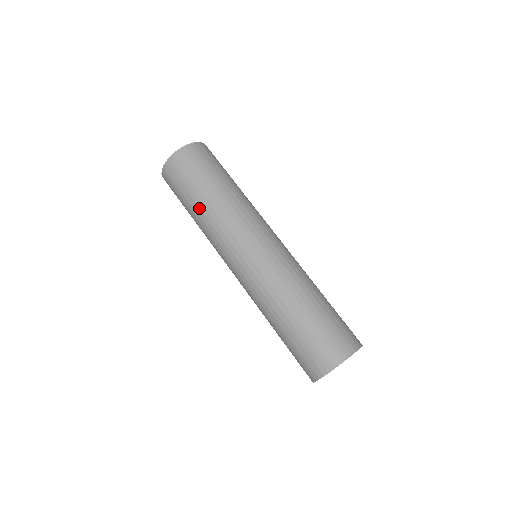
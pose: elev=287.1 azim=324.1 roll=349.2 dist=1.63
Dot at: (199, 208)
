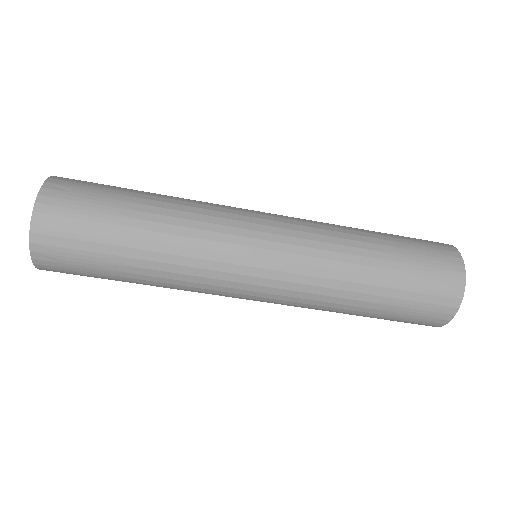
Dot at: occluded
